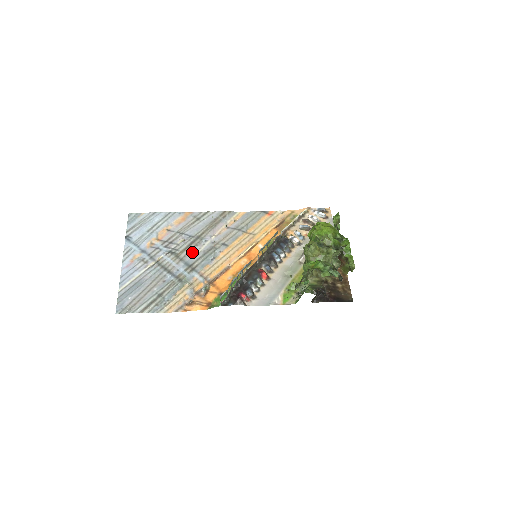
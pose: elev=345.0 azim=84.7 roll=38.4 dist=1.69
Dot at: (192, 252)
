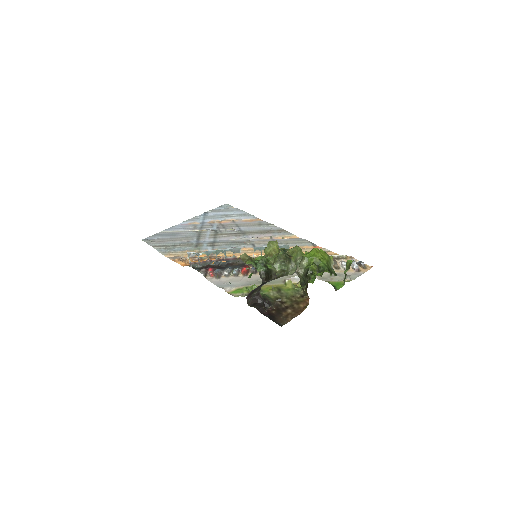
Dot at: (227, 238)
